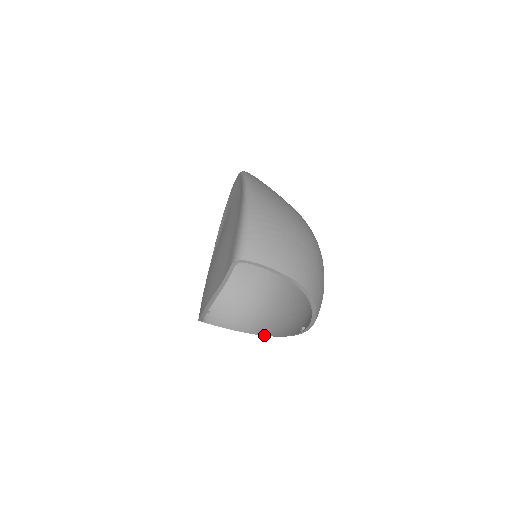
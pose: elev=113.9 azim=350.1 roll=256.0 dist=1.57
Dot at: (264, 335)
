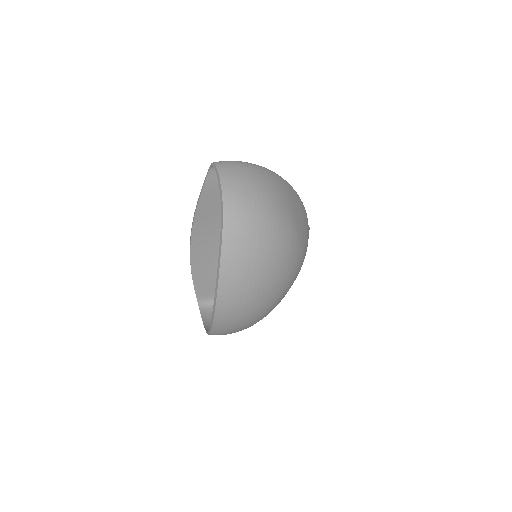
Dot at: occluded
